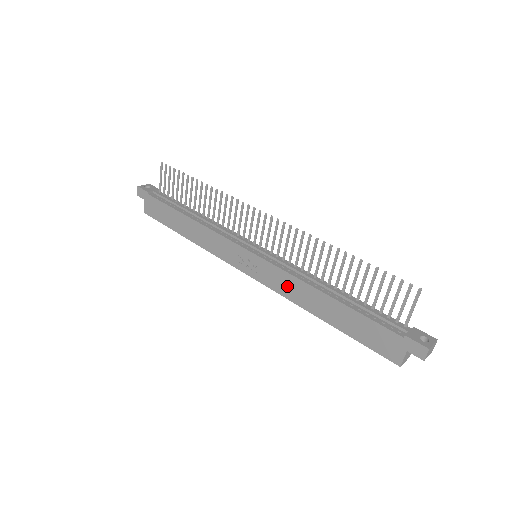
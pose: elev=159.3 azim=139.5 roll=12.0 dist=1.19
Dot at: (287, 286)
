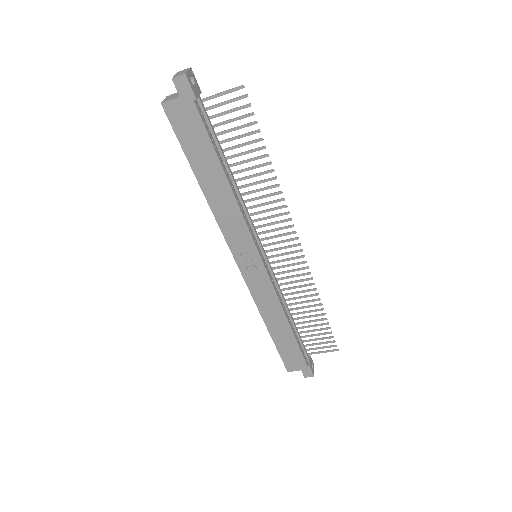
Dot at: (266, 299)
